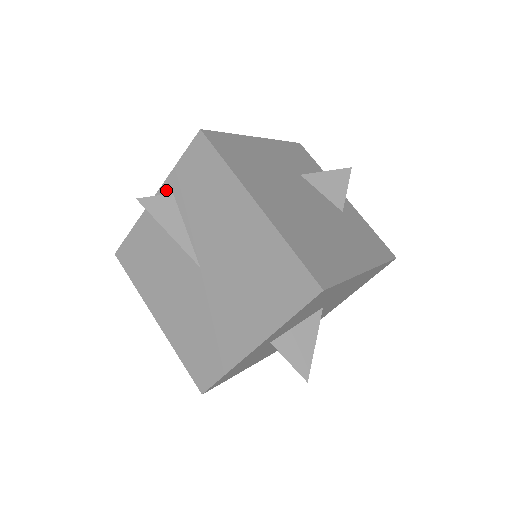
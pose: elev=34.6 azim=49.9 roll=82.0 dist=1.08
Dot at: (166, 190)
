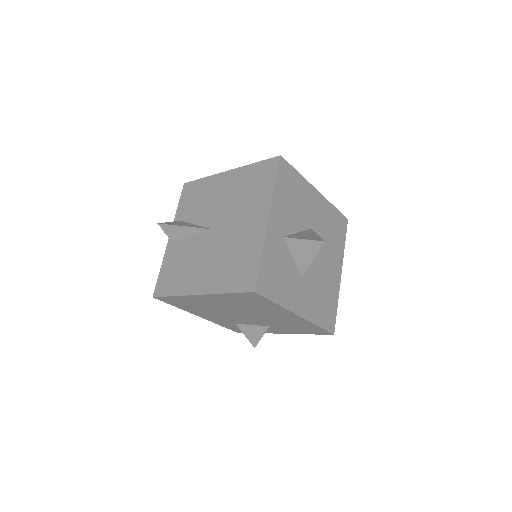
Dot at: occluded
